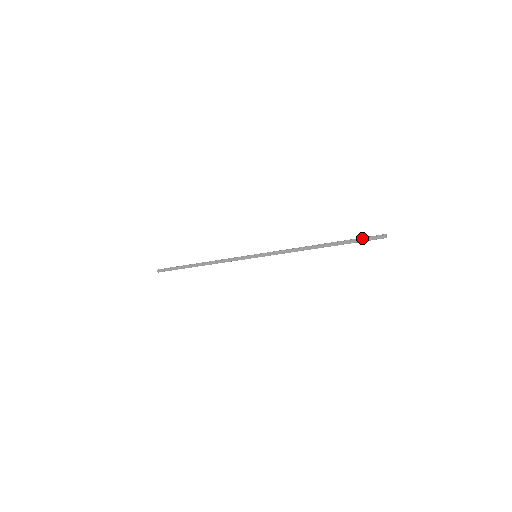
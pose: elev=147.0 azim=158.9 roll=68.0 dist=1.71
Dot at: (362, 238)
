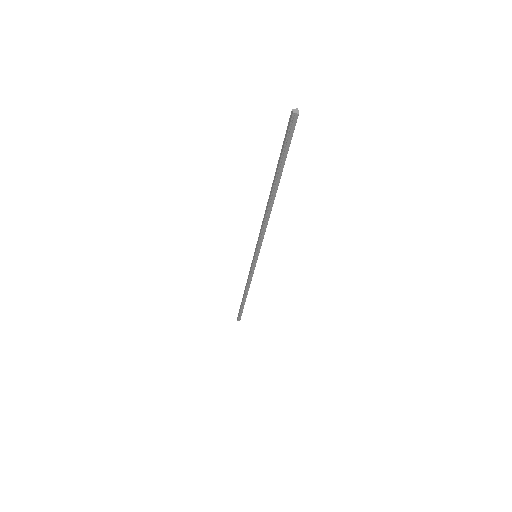
Dot at: (286, 143)
